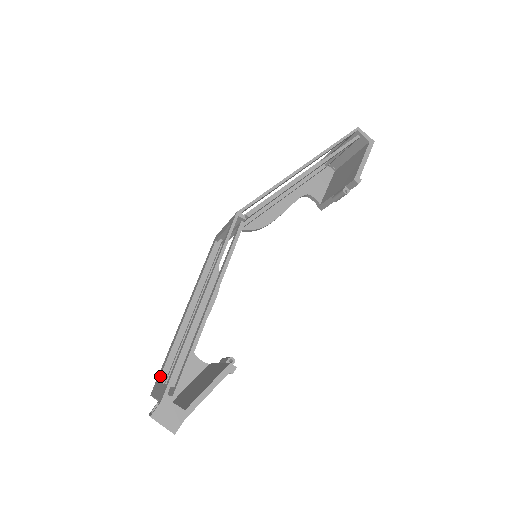
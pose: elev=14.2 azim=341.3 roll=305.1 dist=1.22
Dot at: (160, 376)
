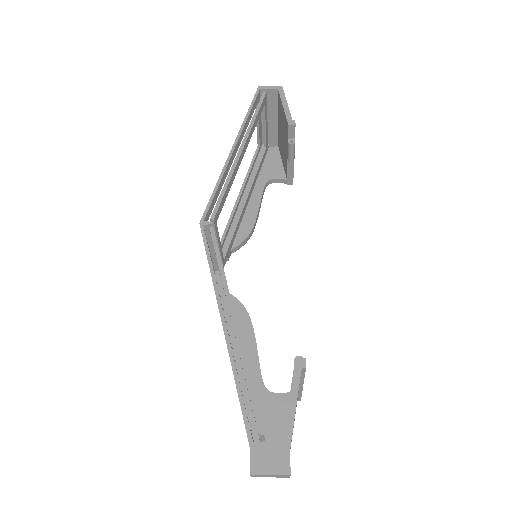
Dot at: occluded
